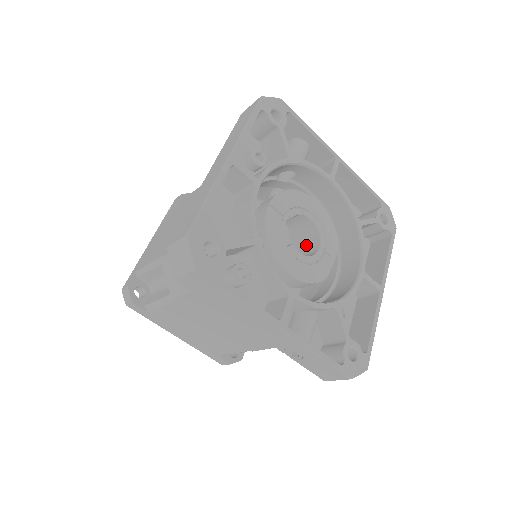
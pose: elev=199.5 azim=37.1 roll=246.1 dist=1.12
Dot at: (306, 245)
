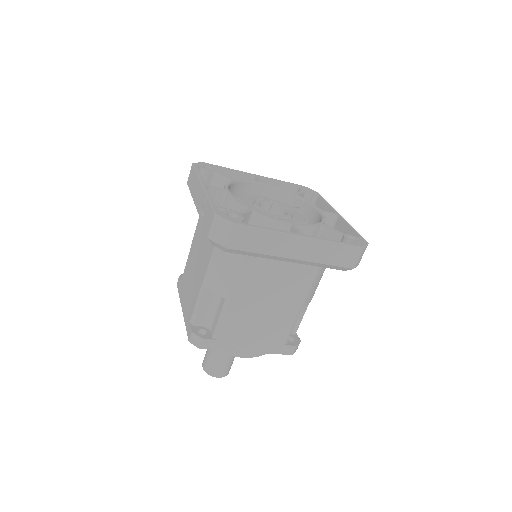
Dot at: occluded
